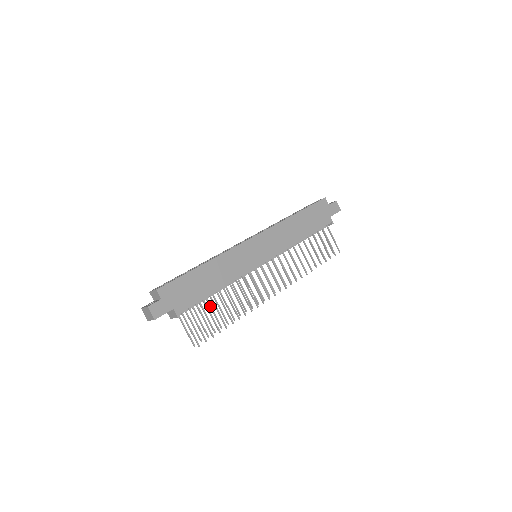
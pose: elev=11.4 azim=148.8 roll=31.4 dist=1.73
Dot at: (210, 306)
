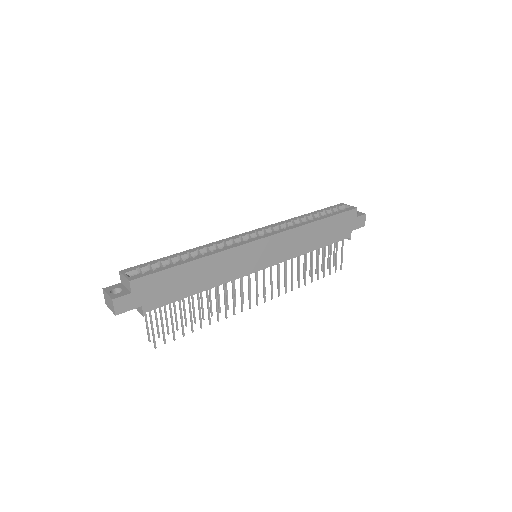
Dot at: (183, 301)
